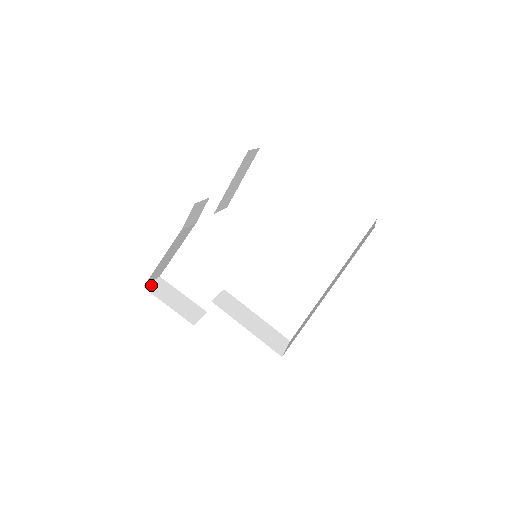
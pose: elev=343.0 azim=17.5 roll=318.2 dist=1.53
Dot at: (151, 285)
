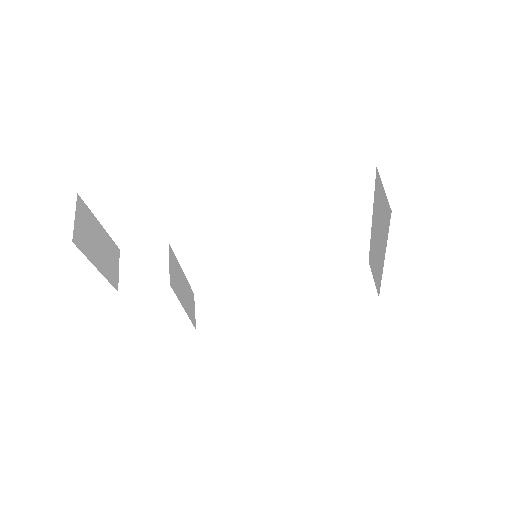
Dot at: (77, 228)
